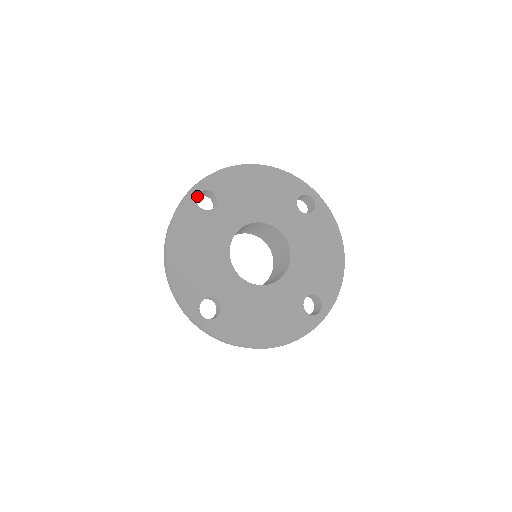
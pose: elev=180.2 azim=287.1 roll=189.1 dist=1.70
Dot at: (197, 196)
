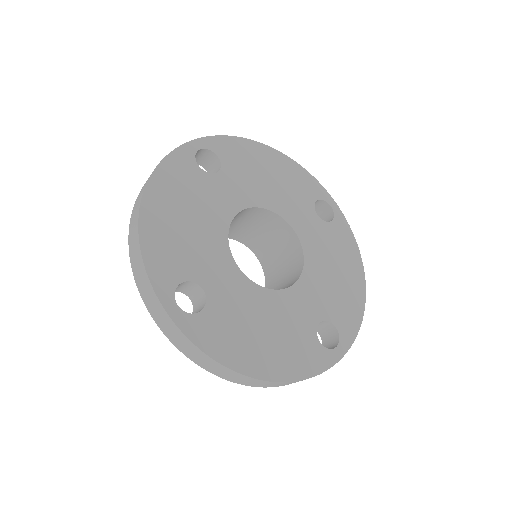
Dot at: occluded
